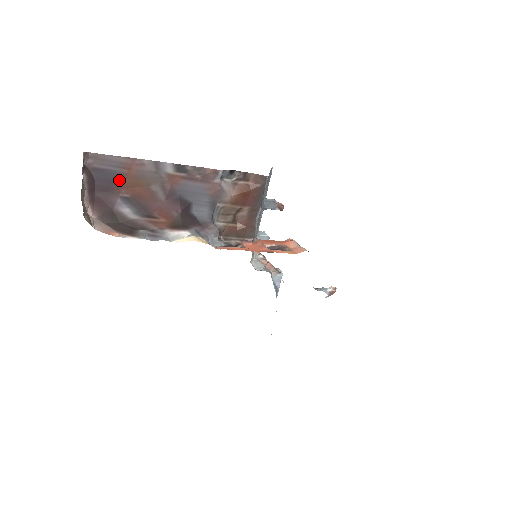
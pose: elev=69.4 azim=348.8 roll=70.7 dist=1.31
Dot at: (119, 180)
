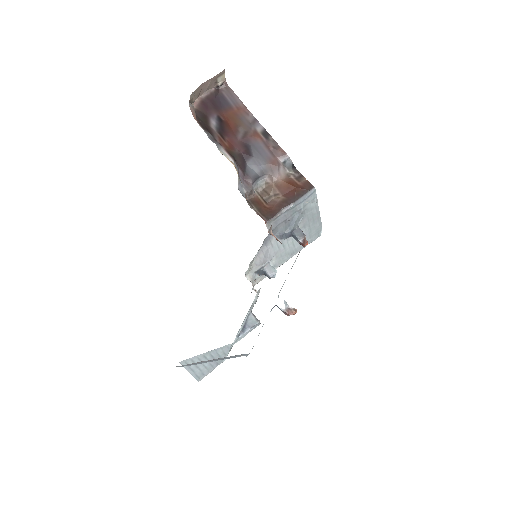
Dot at: (227, 109)
